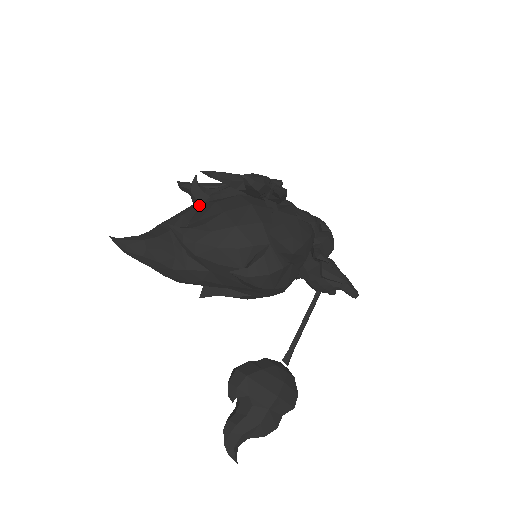
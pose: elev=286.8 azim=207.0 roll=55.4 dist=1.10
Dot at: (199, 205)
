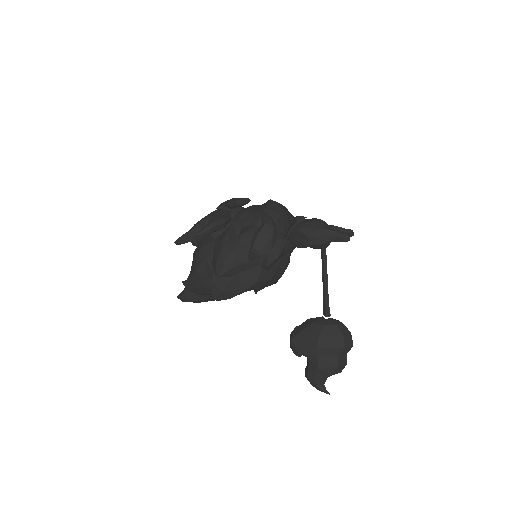
Dot at: occluded
